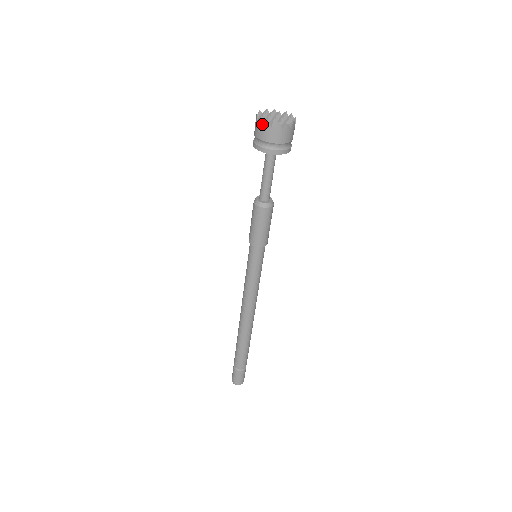
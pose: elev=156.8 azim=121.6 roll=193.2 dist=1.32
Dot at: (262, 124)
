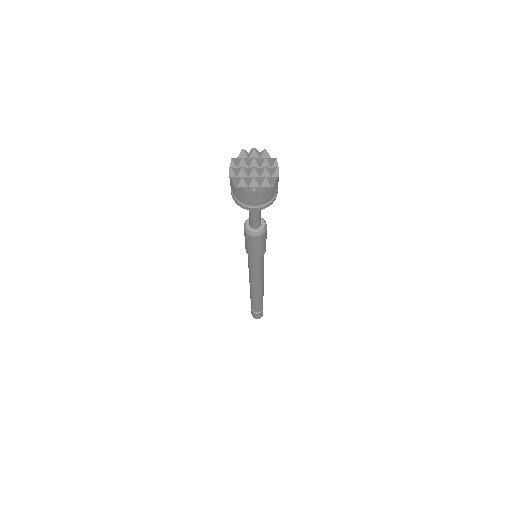
Dot at: (230, 178)
